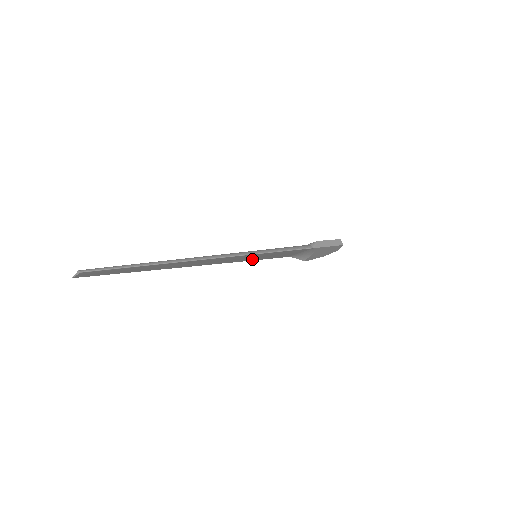
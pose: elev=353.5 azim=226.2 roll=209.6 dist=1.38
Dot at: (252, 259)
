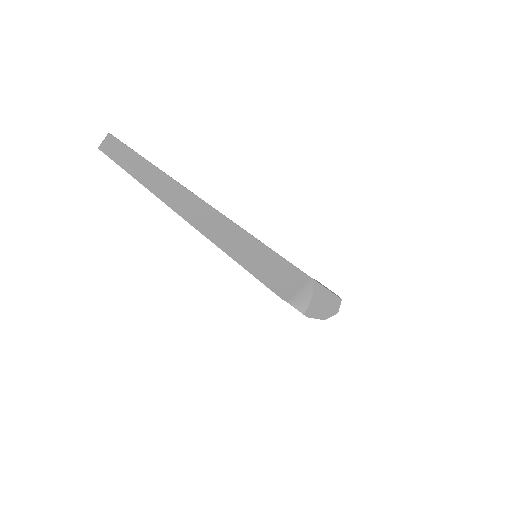
Dot at: (252, 267)
